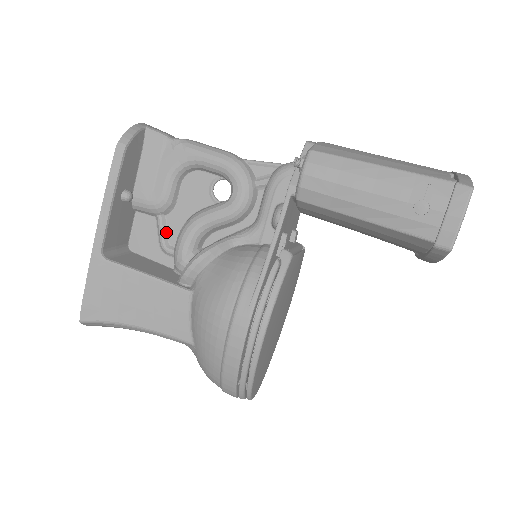
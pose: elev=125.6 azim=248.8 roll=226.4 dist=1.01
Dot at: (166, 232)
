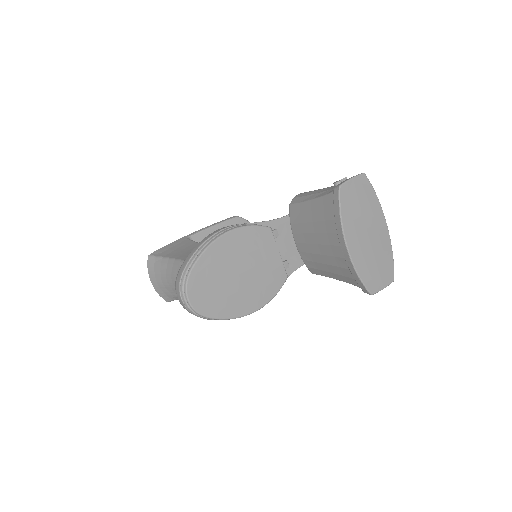
Dot at: occluded
